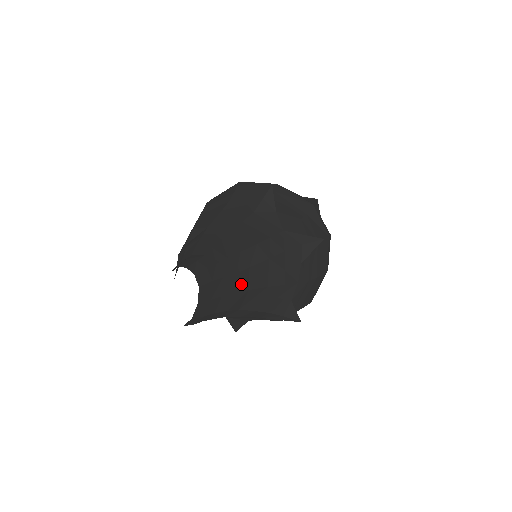
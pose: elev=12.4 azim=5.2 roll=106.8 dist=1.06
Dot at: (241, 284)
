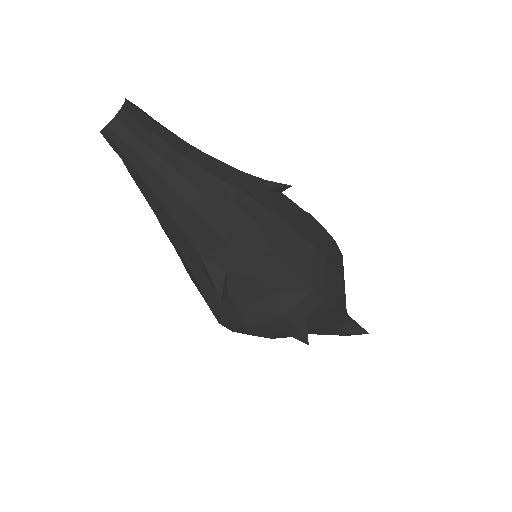
Dot at: (178, 146)
